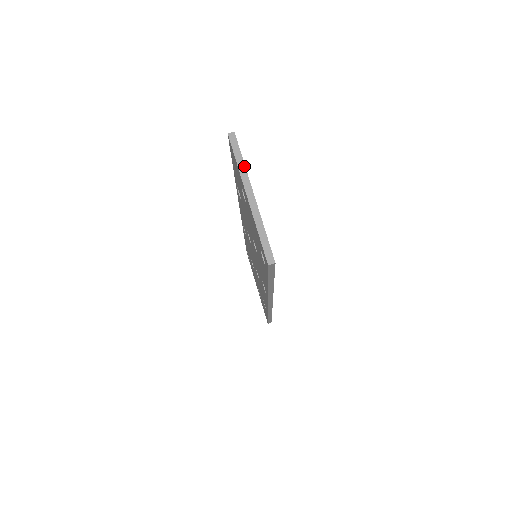
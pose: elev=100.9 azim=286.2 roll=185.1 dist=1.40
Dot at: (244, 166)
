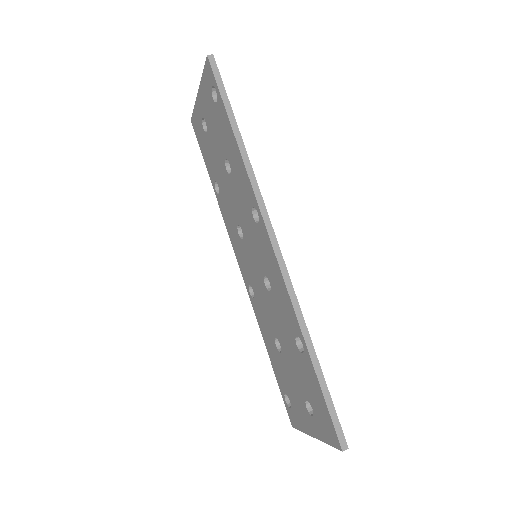
Dot at: occluded
